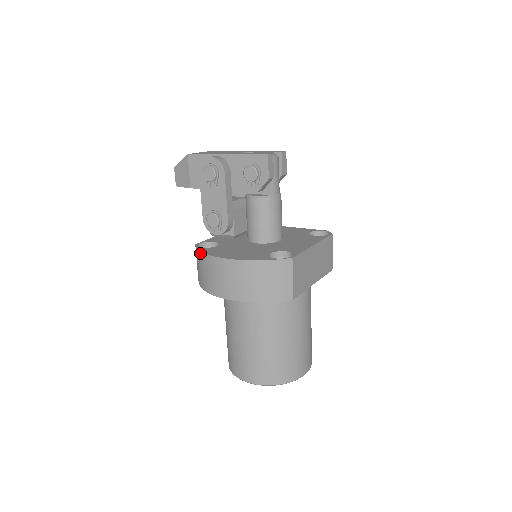
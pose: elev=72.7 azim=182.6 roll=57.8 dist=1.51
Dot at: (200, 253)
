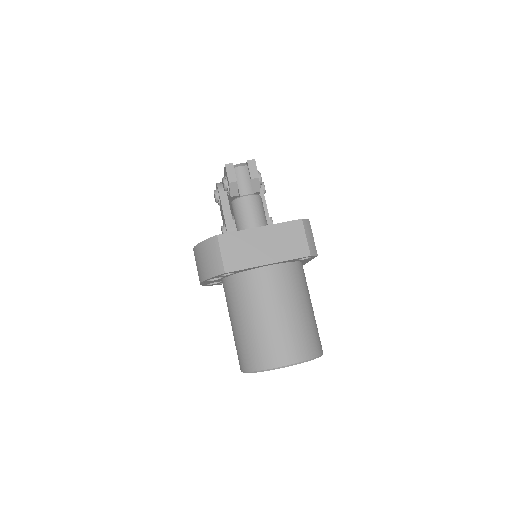
Dot at: occluded
